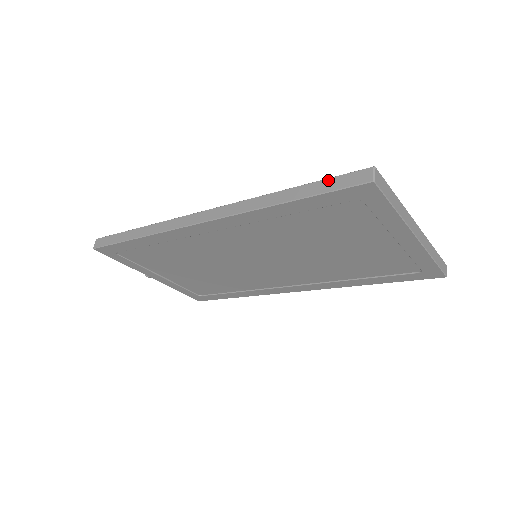
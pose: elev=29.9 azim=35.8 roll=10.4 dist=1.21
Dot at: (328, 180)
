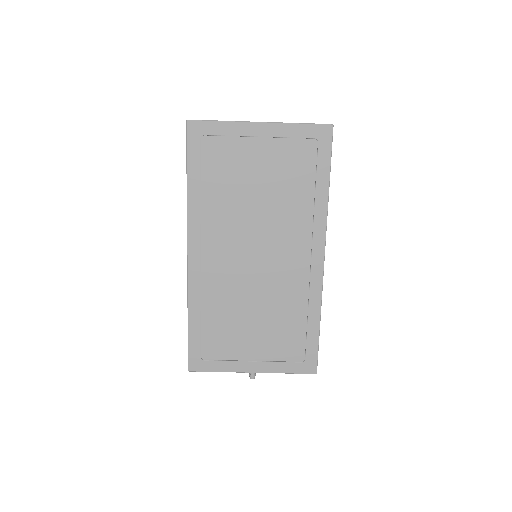
Dot at: occluded
